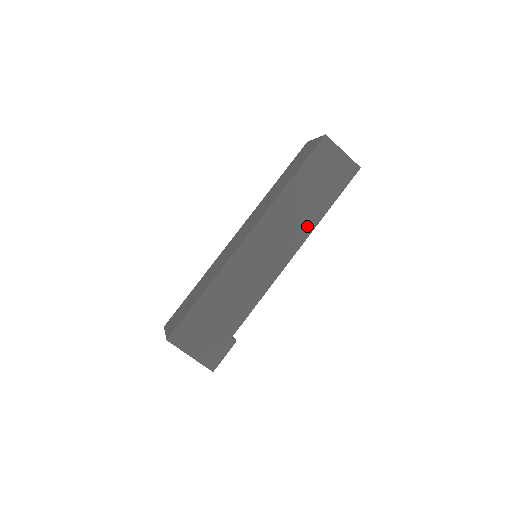
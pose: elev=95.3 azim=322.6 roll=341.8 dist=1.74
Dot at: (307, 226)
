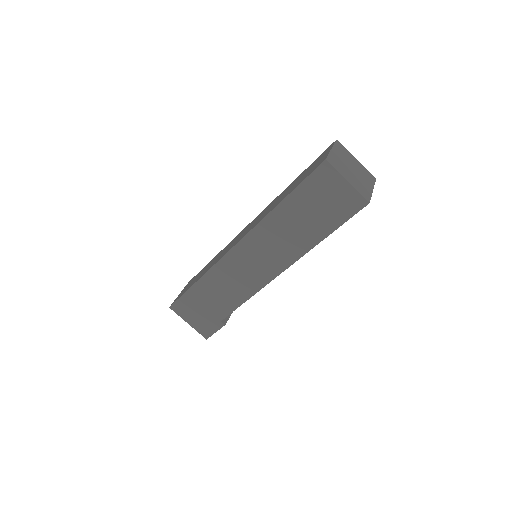
Dot at: (296, 251)
